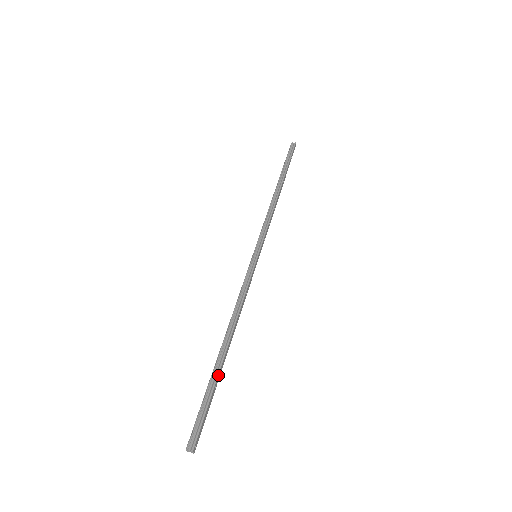
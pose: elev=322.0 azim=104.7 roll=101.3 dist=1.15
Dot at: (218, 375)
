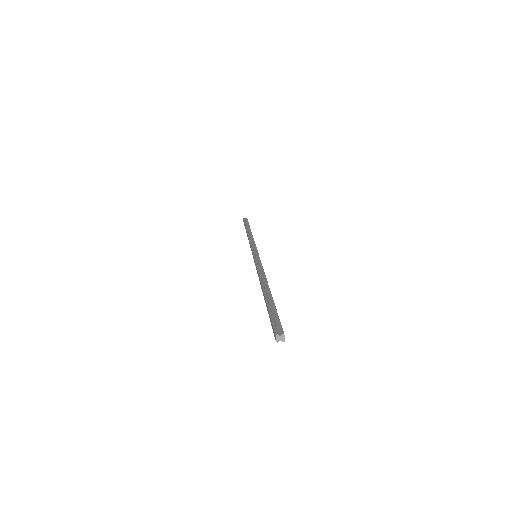
Dot at: (273, 300)
